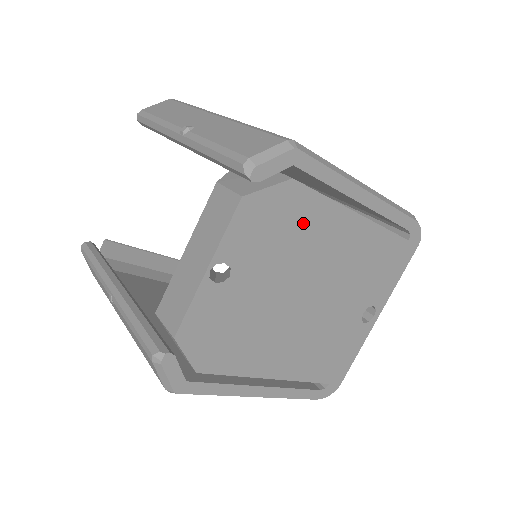
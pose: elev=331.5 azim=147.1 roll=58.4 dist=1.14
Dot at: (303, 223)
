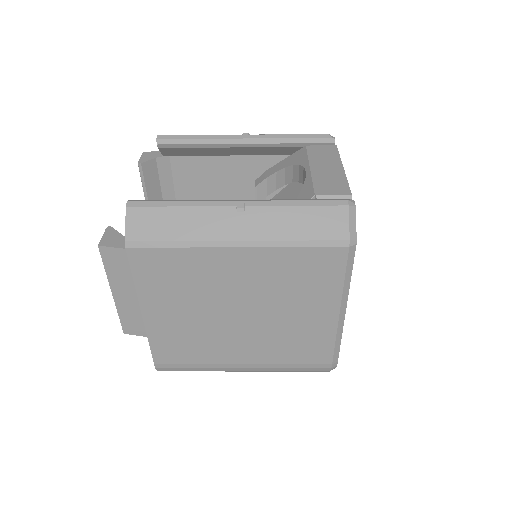
Dot at: occluded
